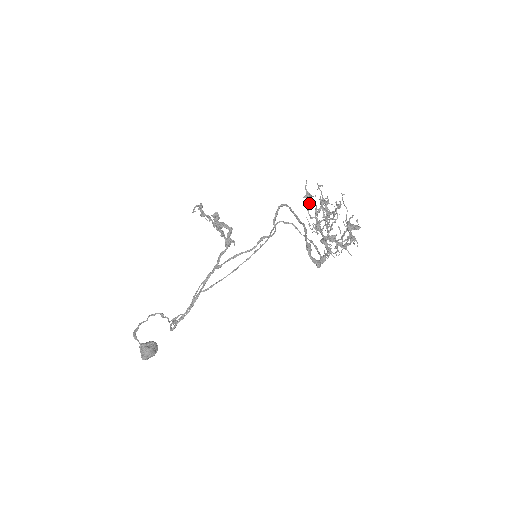
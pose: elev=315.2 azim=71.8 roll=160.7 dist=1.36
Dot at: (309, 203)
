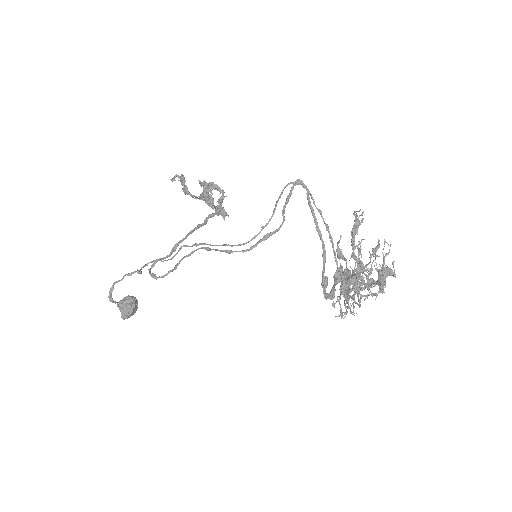
Dot at: occluded
